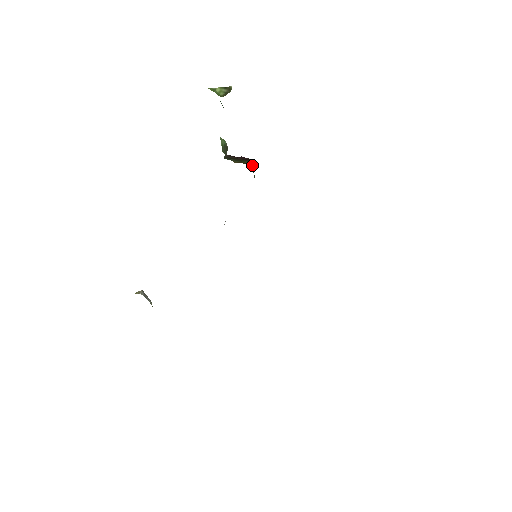
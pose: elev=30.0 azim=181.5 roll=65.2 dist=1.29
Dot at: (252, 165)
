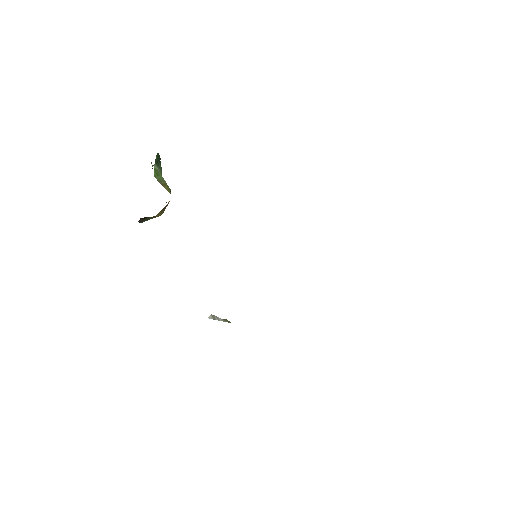
Dot at: occluded
